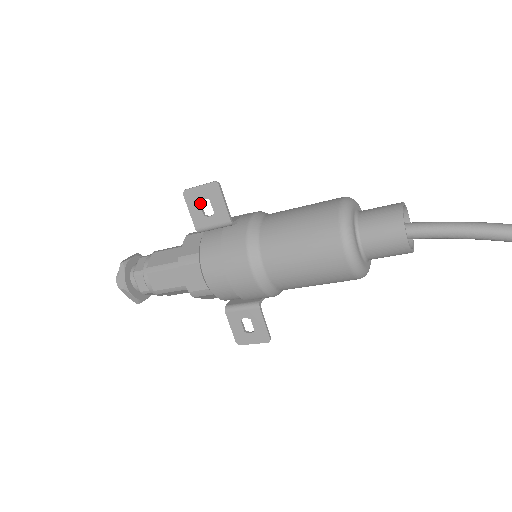
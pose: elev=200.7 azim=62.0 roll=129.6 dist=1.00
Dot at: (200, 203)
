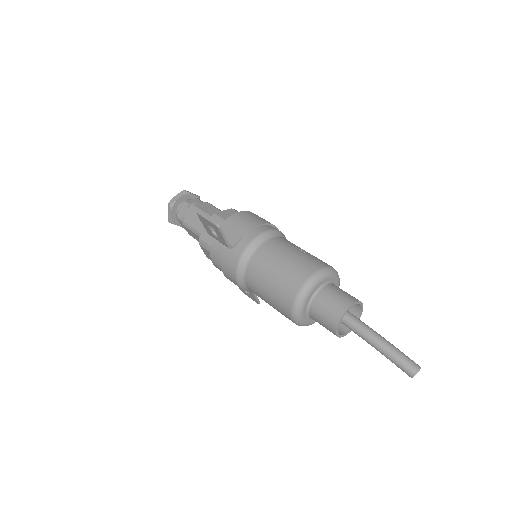
Dot at: (209, 225)
